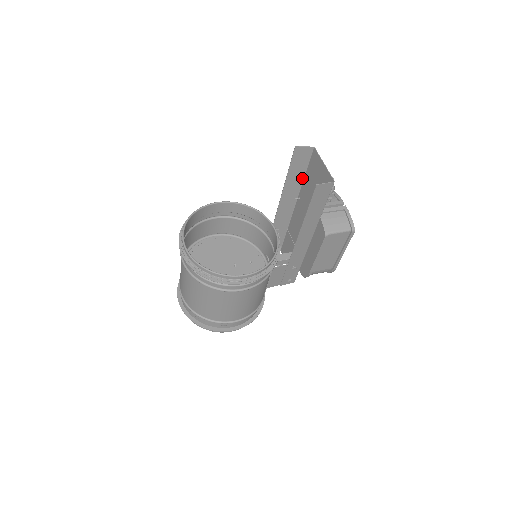
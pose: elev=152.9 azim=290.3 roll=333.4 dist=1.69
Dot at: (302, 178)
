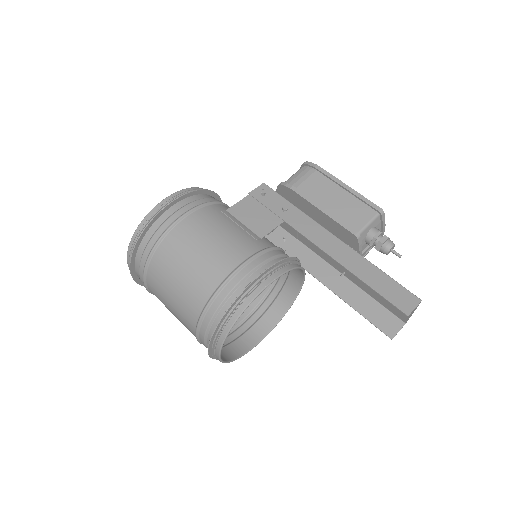
Dot at: (376, 269)
